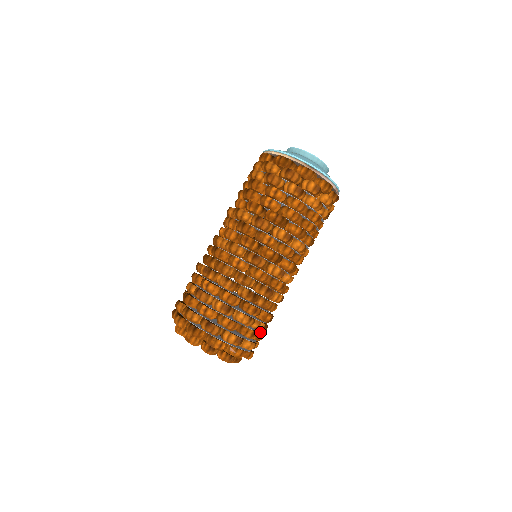
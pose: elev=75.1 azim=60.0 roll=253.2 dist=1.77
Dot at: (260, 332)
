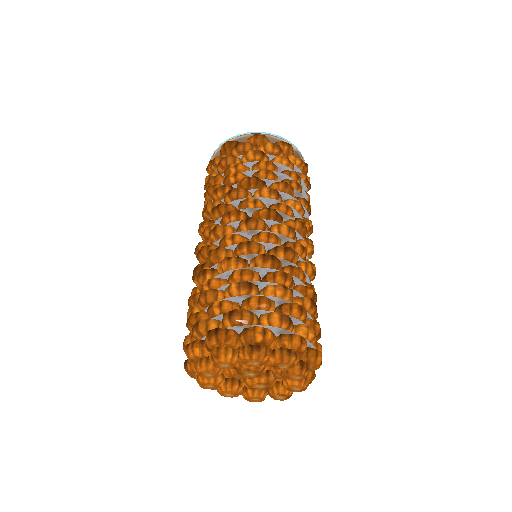
Dot at: (311, 318)
